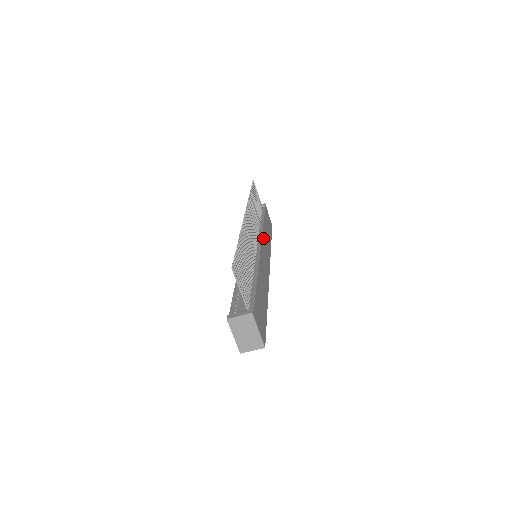
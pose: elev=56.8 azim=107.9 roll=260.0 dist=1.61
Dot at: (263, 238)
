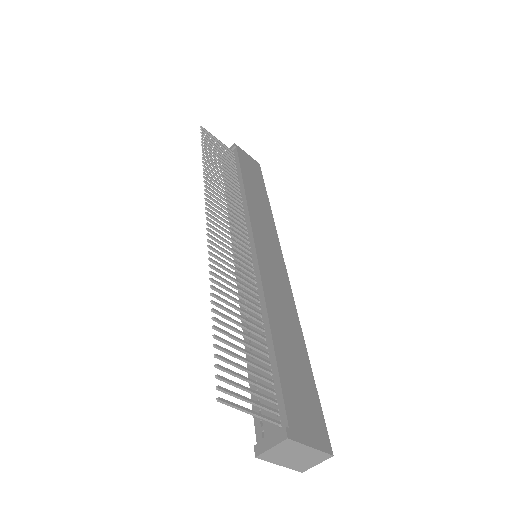
Dot at: (253, 219)
